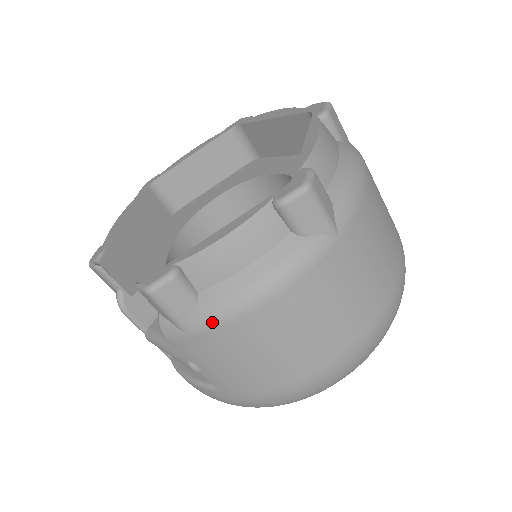
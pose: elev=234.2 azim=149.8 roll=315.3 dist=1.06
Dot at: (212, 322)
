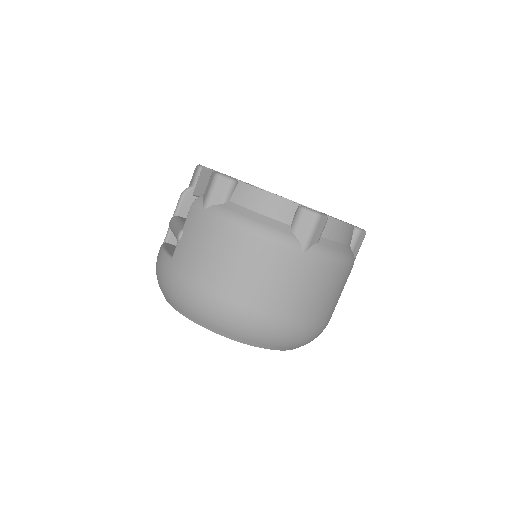
Dot at: (219, 215)
